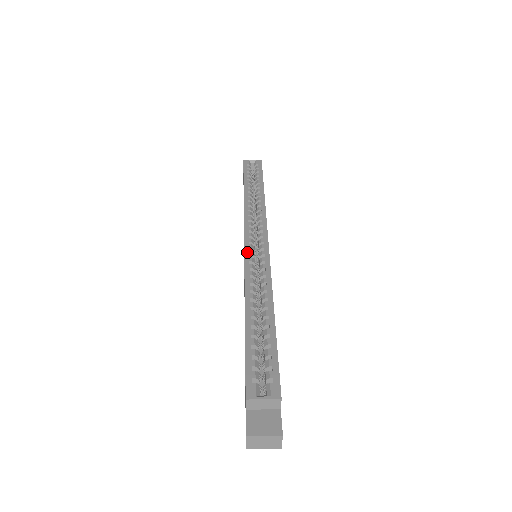
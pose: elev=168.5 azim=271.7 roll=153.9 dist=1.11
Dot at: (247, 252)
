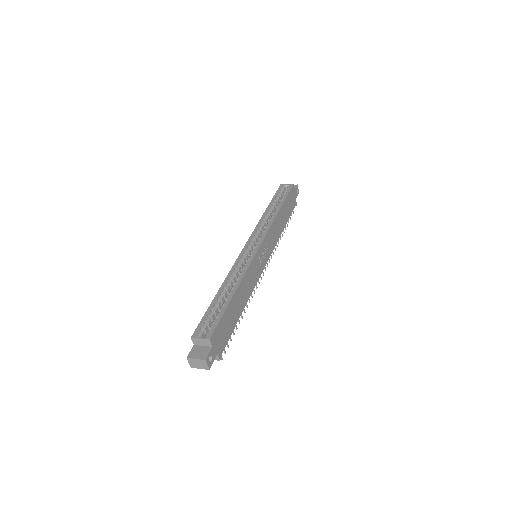
Dot at: (242, 253)
